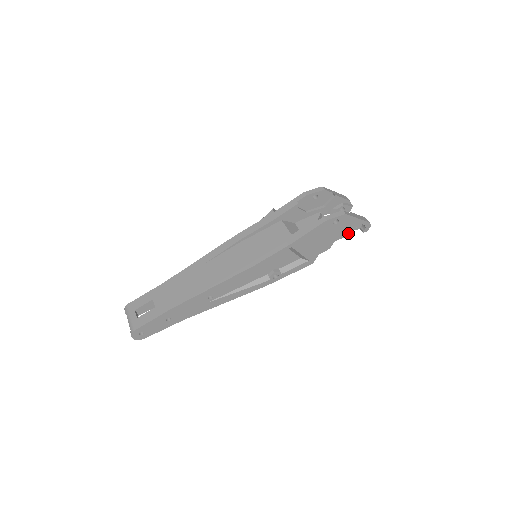
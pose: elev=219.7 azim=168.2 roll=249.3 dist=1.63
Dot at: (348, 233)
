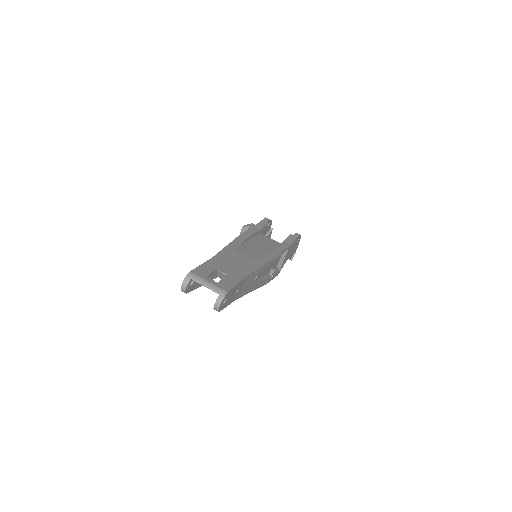
Dot at: (292, 255)
